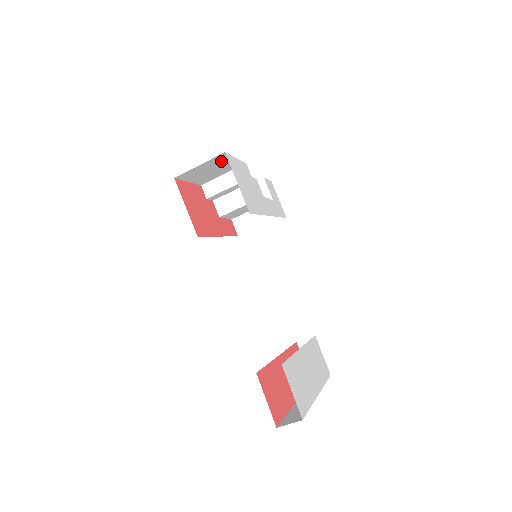
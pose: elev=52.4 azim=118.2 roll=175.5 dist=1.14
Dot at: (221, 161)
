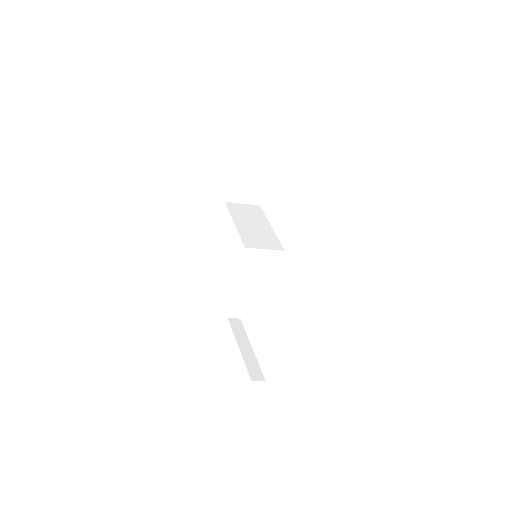
Dot at: occluded
